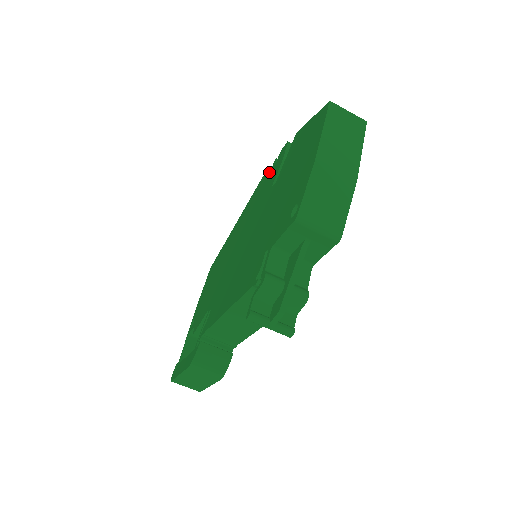
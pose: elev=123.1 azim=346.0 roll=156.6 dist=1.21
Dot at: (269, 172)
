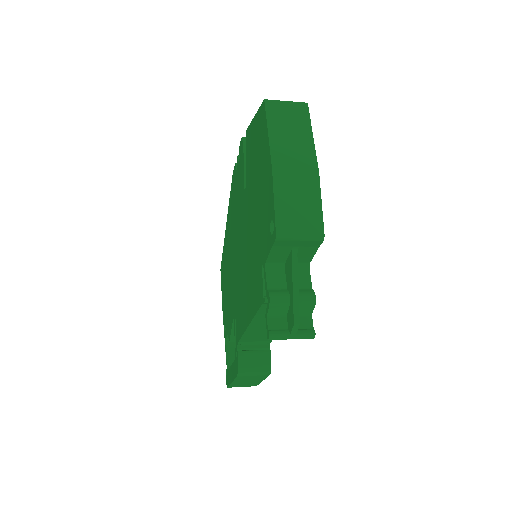
Dot at: (236, 171)
